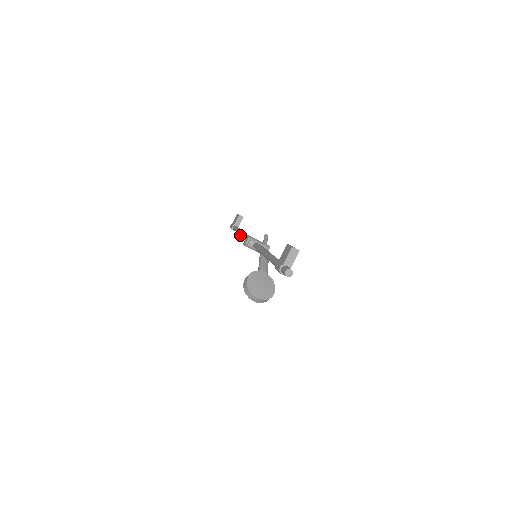
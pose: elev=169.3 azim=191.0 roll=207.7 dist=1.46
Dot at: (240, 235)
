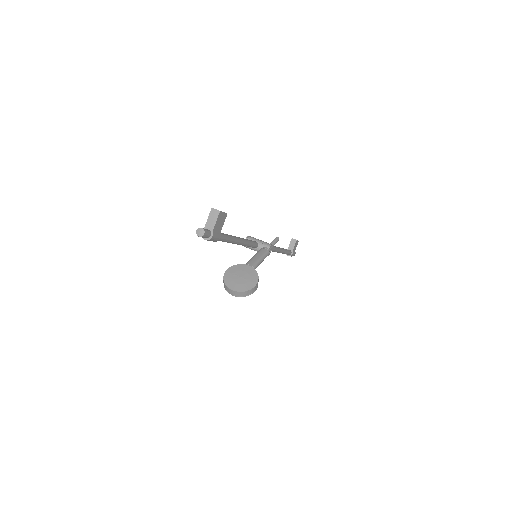
Dot at: occluded
